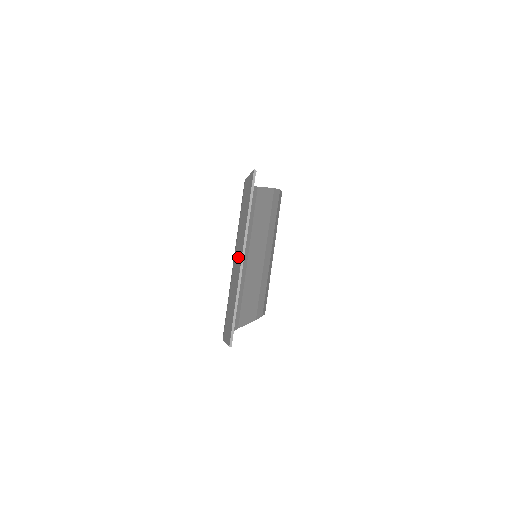
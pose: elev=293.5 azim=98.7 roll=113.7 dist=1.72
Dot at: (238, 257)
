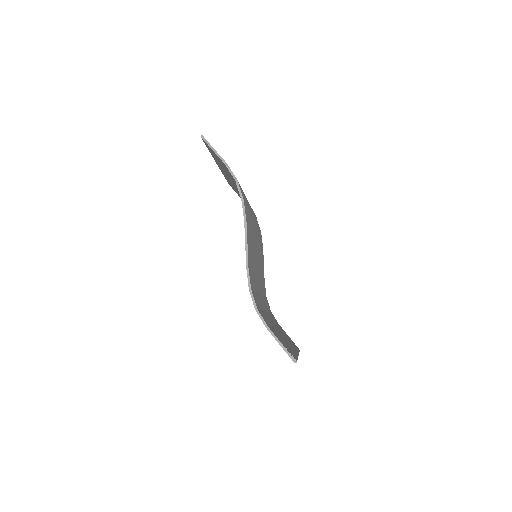
Dot at: occluded
